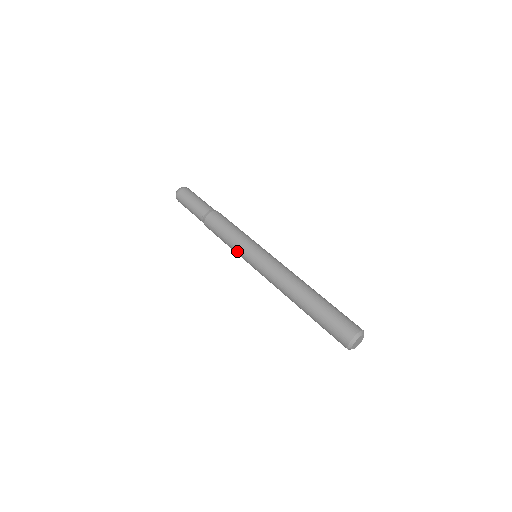
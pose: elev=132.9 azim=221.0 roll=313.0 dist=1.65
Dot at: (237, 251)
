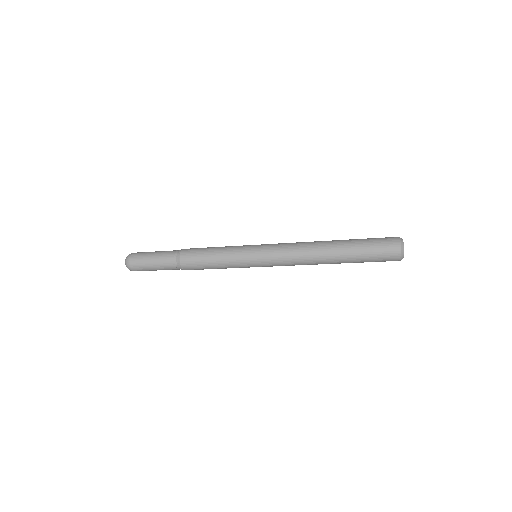
Dot at: (235, 255)
